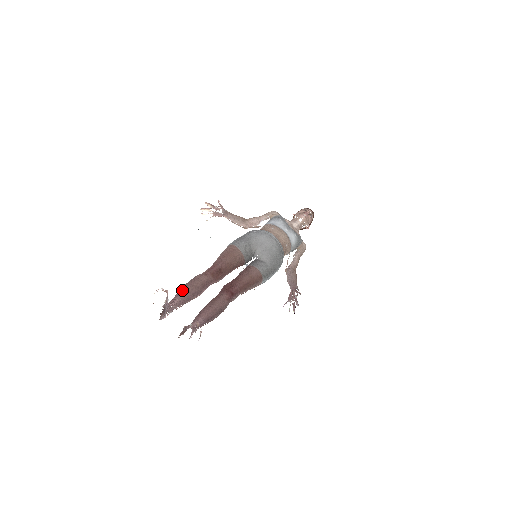
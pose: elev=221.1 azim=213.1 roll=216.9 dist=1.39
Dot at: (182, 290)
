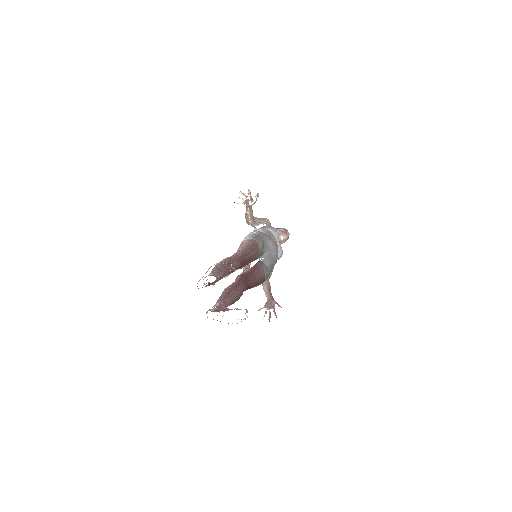
Dot at: (222, 267)
